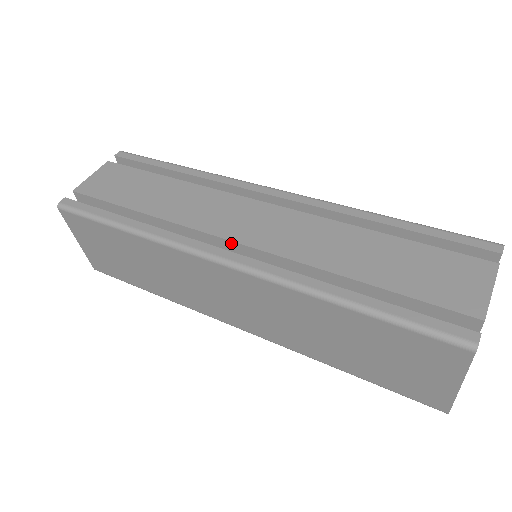
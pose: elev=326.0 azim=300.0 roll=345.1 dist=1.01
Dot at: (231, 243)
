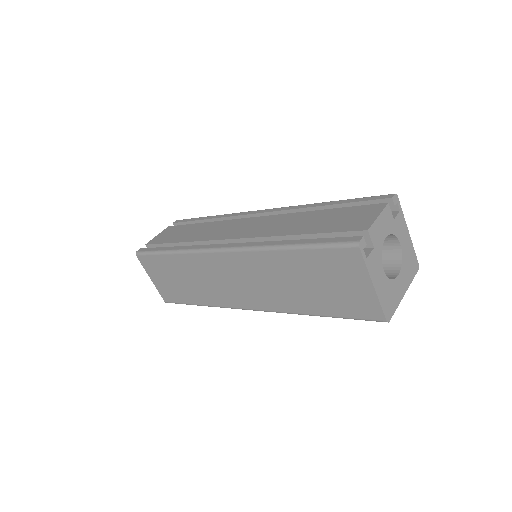
Dot at: (229, 241)
